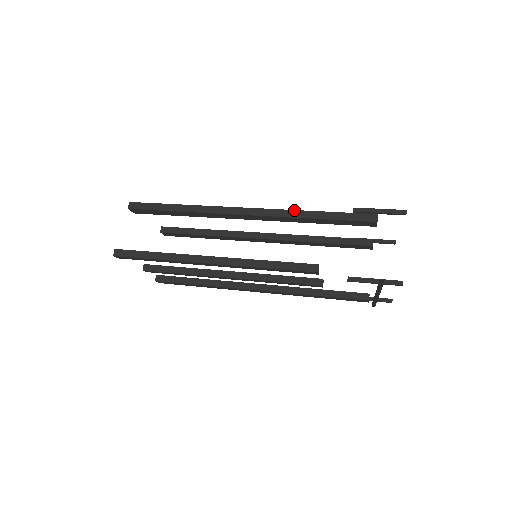
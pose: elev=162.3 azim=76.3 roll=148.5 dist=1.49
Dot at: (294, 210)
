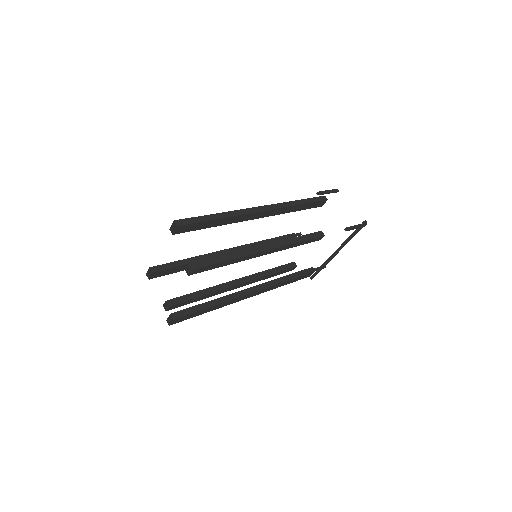
Dot at: (288, 202)
